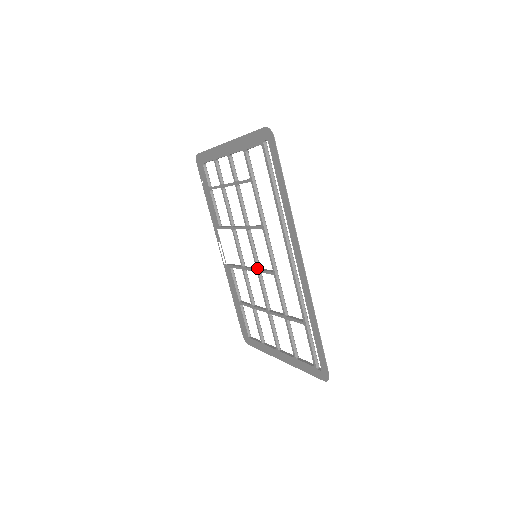
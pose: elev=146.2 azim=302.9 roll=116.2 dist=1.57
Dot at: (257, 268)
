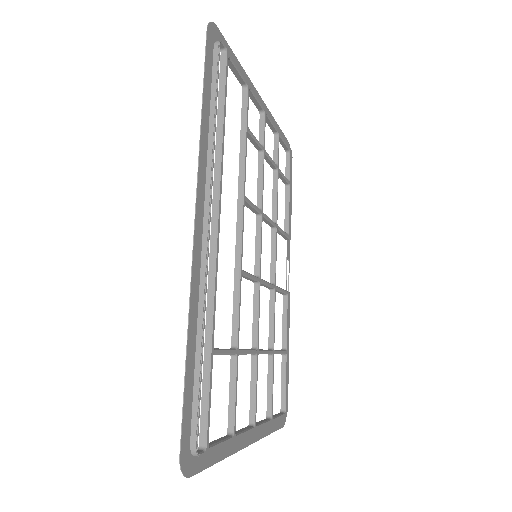
Dot at: (254, 275)
